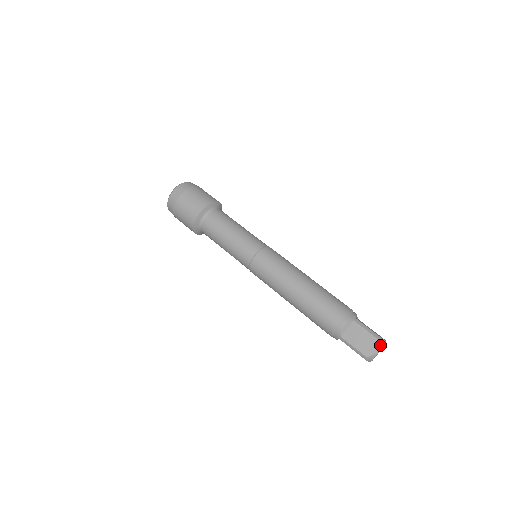
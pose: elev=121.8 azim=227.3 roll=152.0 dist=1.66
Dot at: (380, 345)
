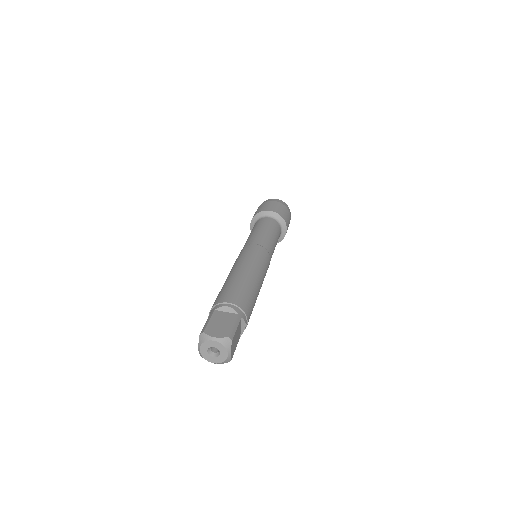
Dot at: (200, 340)
